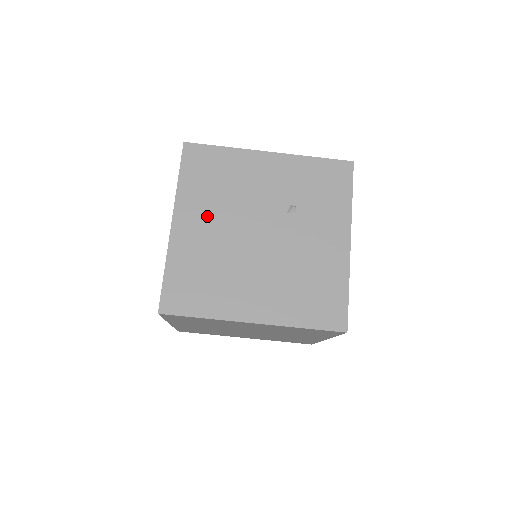
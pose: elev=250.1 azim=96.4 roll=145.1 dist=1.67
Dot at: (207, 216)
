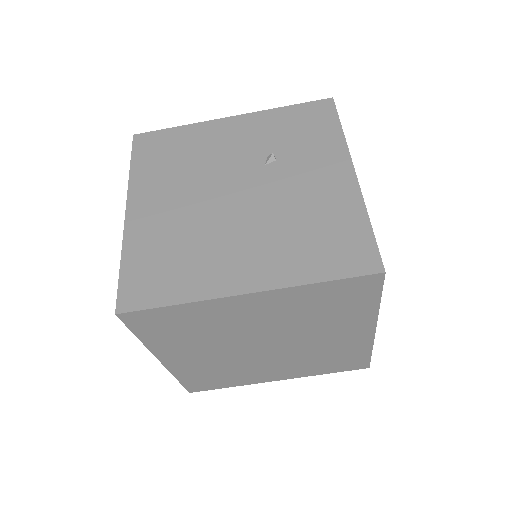
Dot at: (168, 193)
